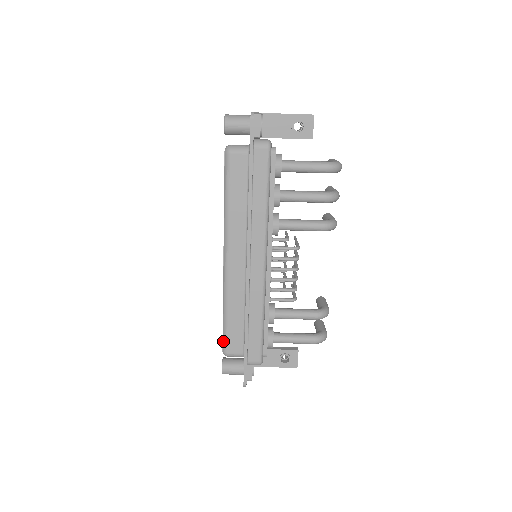
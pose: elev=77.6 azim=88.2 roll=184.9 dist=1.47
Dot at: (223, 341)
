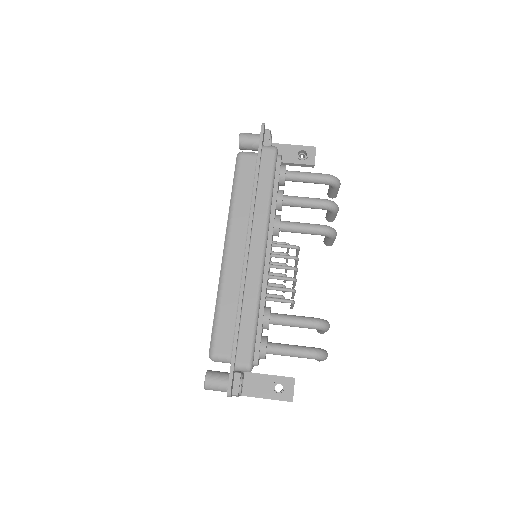
Dot at: (211, 339)
